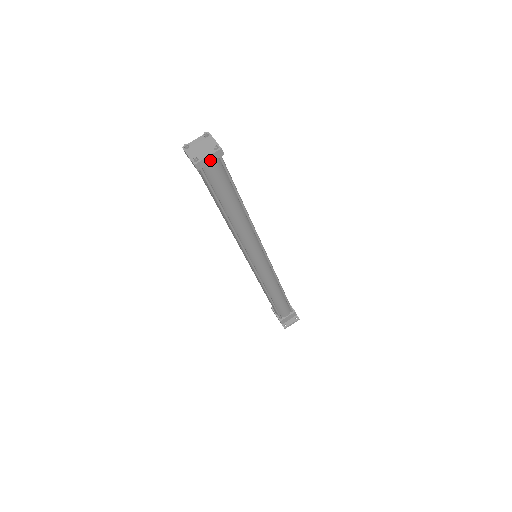
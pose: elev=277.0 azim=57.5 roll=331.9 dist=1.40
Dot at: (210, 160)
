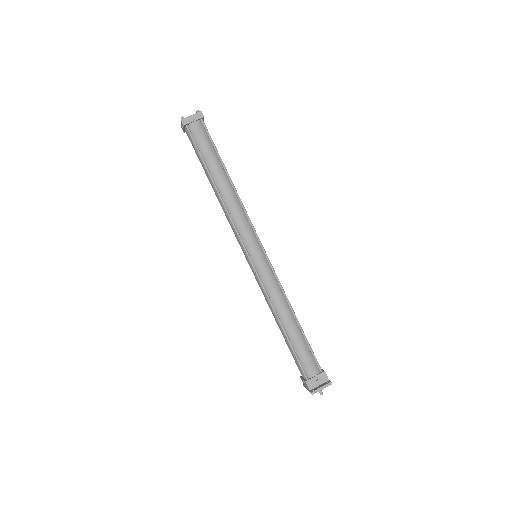
Dot at: (193, 119)
